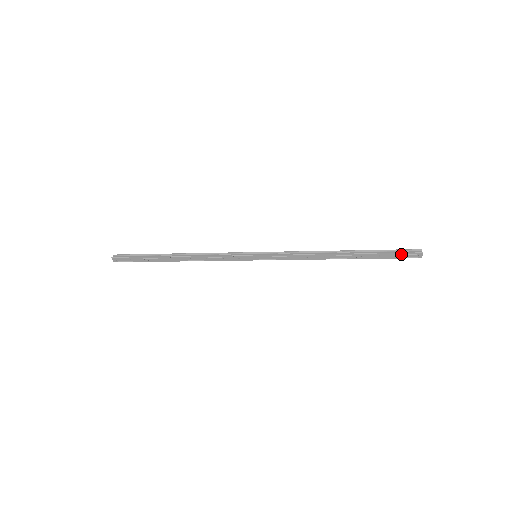
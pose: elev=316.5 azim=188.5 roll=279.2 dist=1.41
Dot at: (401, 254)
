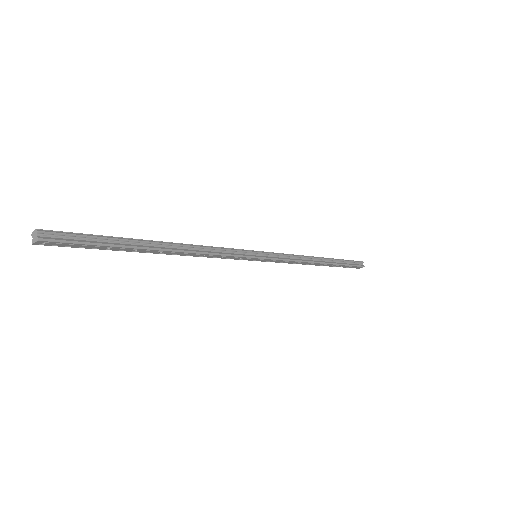
Dot at: (354, 266)
